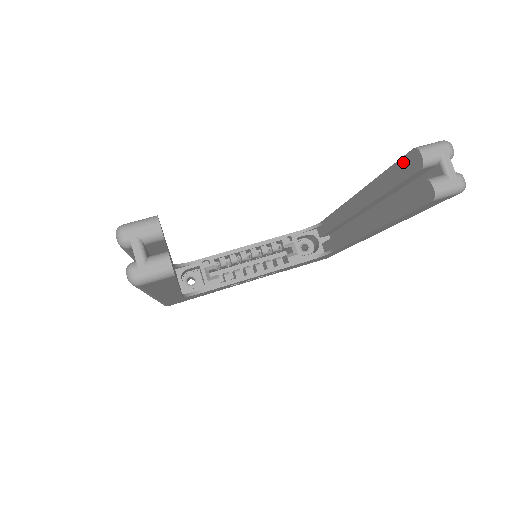
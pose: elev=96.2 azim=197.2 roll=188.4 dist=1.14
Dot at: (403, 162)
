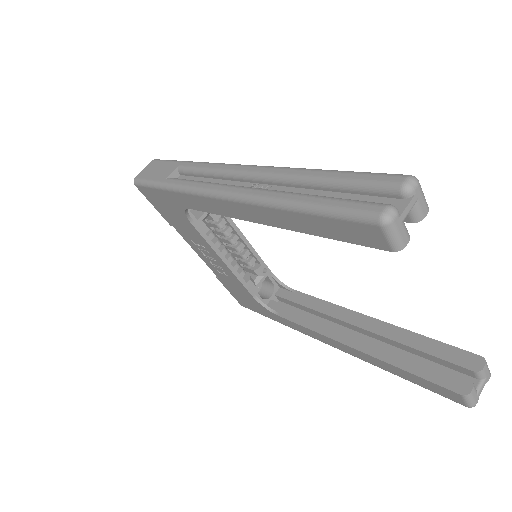
Dot at: (459, 352)
